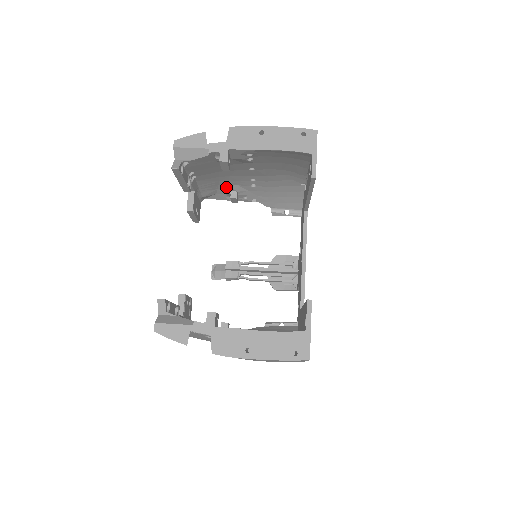
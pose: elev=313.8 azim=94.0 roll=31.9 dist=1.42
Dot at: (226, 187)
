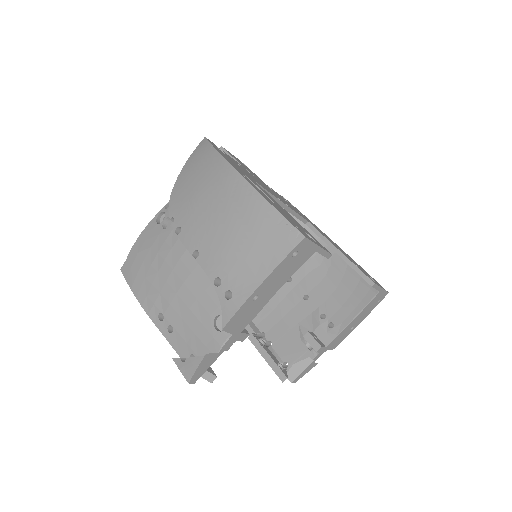
Dot at: occluded
